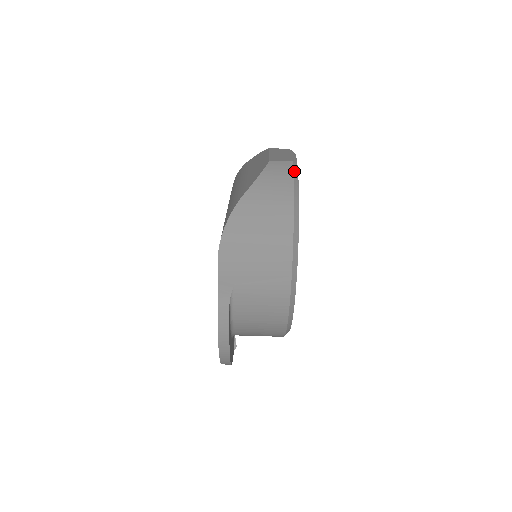
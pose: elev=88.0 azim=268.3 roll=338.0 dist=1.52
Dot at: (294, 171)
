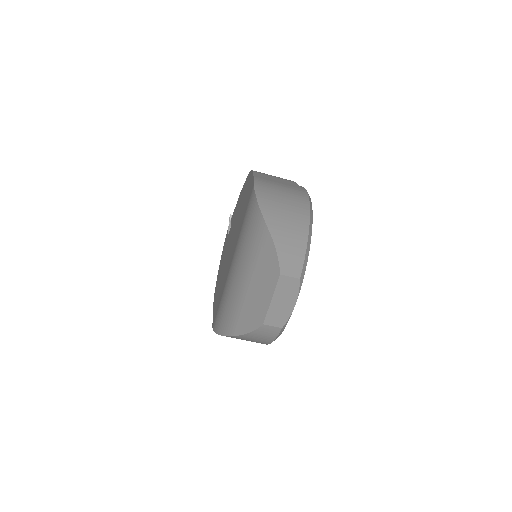
Dot at: (279, 334)
